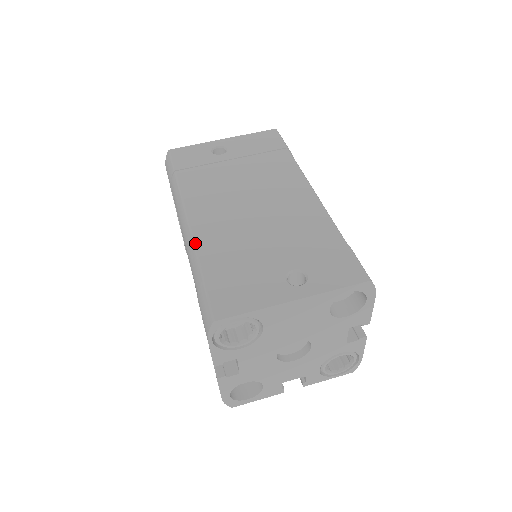
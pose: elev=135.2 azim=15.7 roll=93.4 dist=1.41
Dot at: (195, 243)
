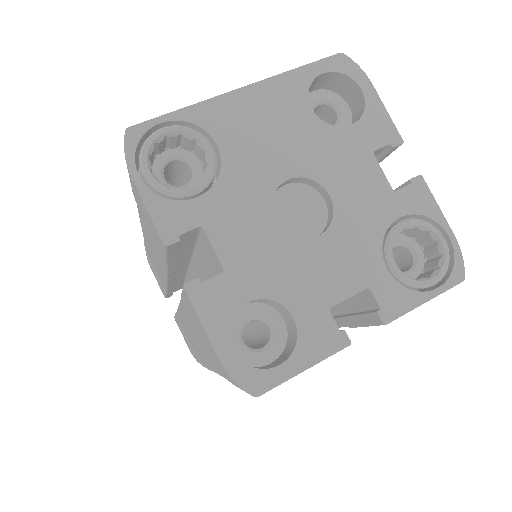
Dot at: occluded
